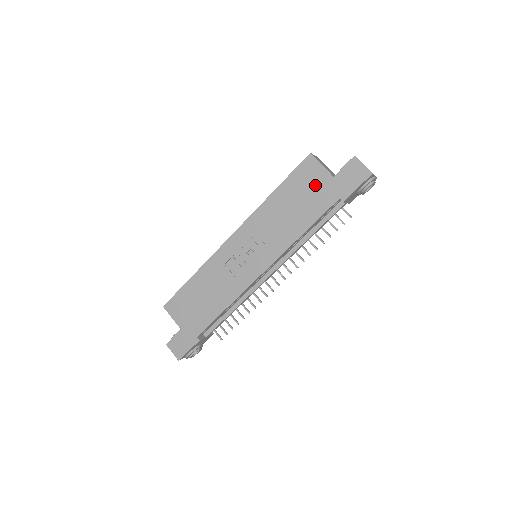
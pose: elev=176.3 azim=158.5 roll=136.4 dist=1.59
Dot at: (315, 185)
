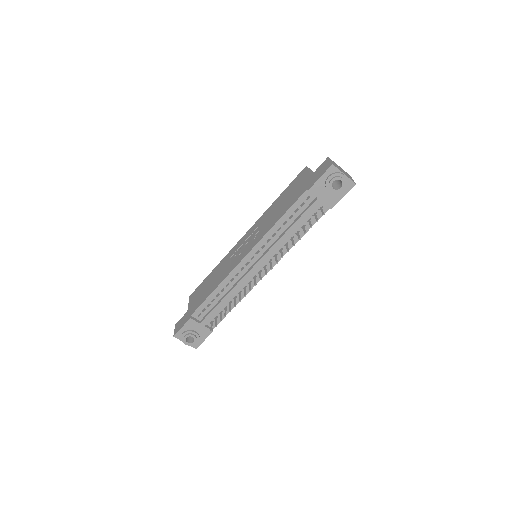
Dot at: (299, 185)
